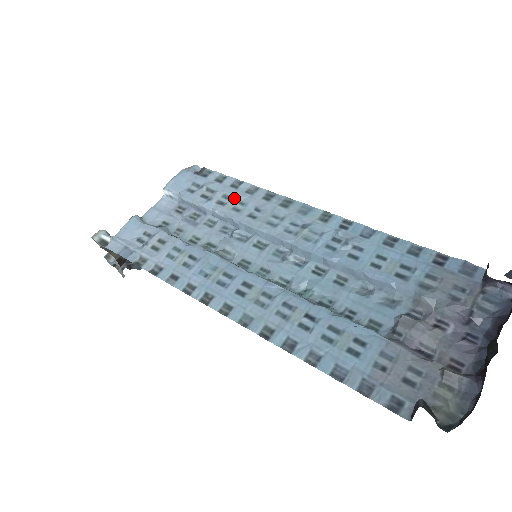
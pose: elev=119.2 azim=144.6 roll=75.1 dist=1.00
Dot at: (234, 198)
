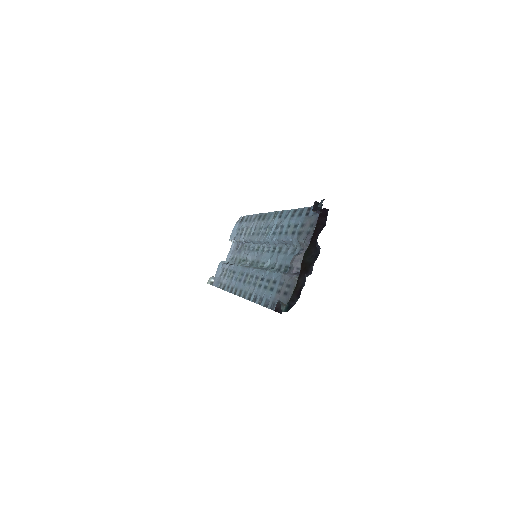
Dot at: (249, 228)
